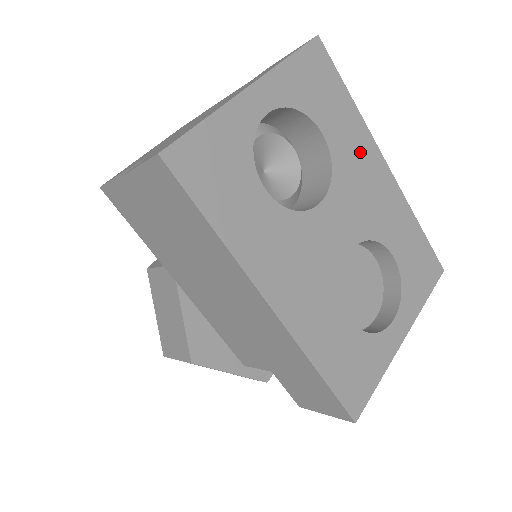
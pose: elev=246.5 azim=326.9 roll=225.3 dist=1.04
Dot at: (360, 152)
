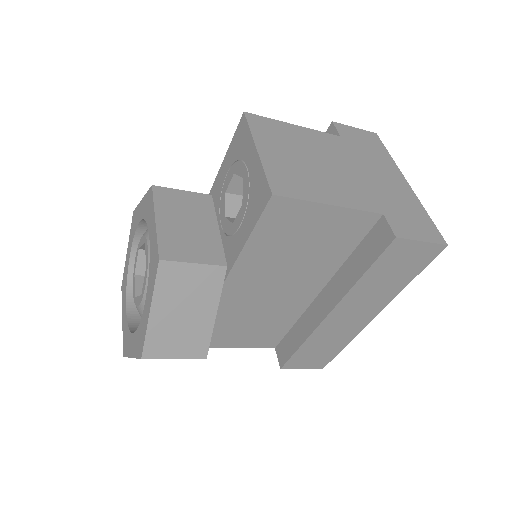
Dot at: occluded
